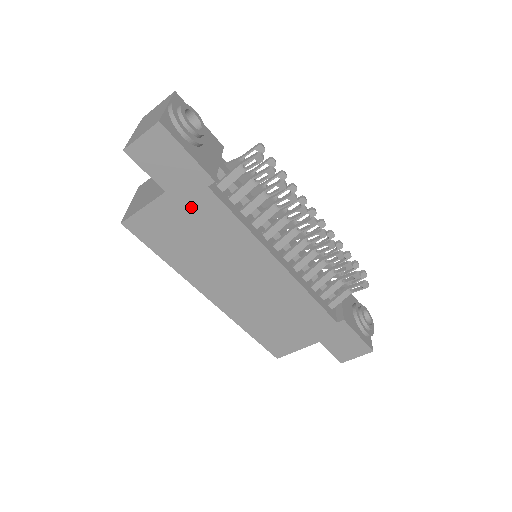
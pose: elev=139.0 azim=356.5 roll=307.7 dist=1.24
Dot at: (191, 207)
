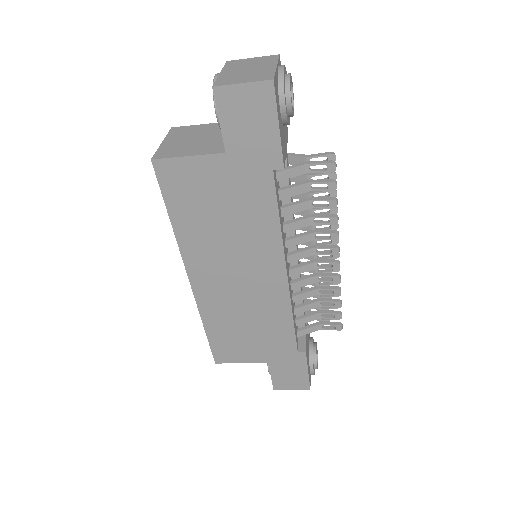
Dot at: (241, 181)
